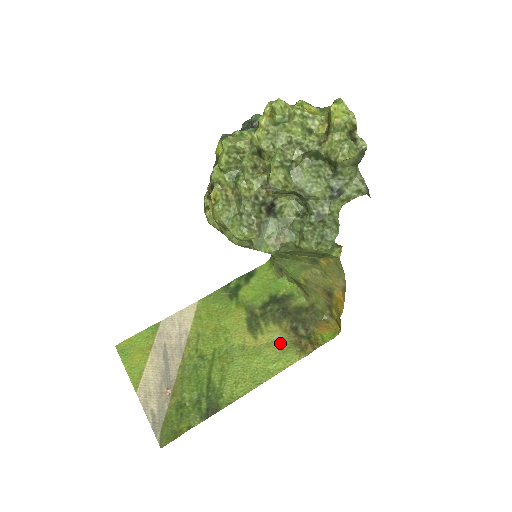
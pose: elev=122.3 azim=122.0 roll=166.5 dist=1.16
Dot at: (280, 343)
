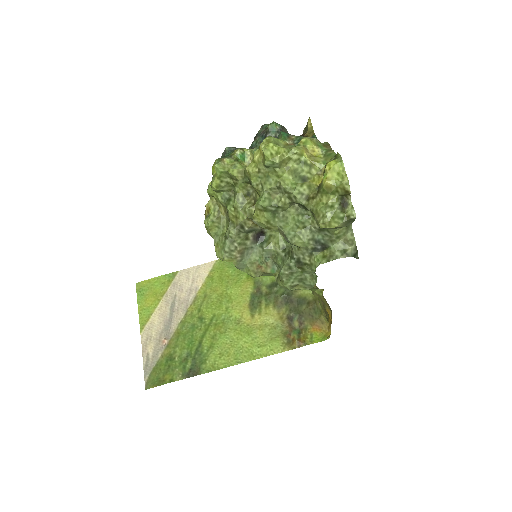
Dot at: (272, 329)
